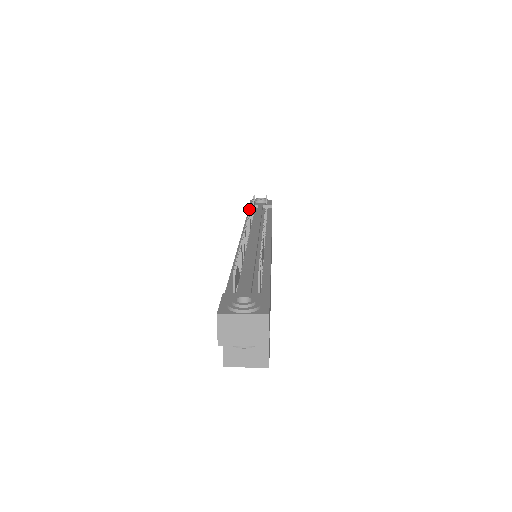
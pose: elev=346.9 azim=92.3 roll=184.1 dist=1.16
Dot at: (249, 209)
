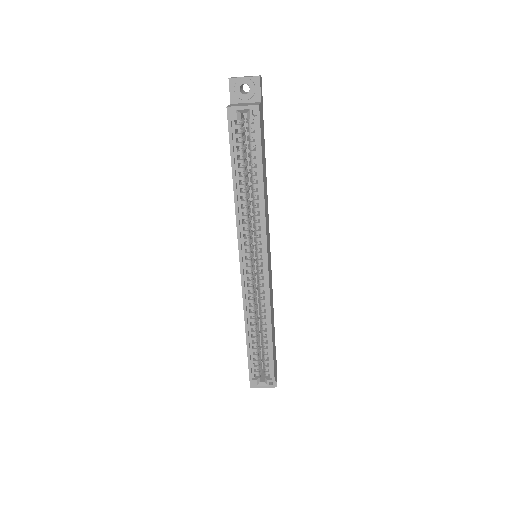
Dot at: occluded
